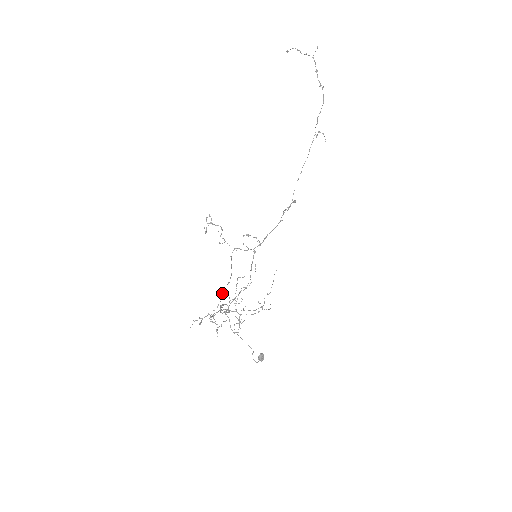
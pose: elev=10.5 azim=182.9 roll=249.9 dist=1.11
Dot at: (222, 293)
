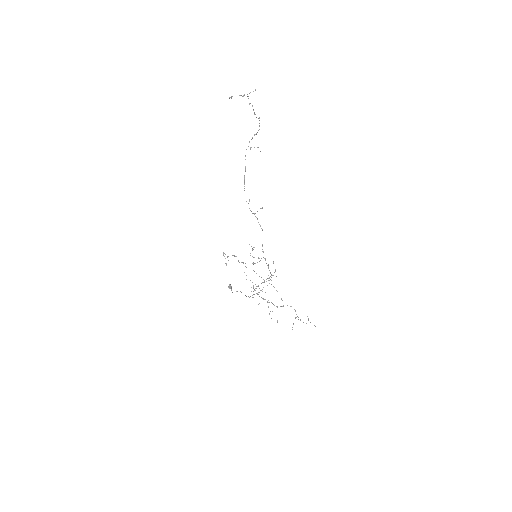
Dot at: occluded
